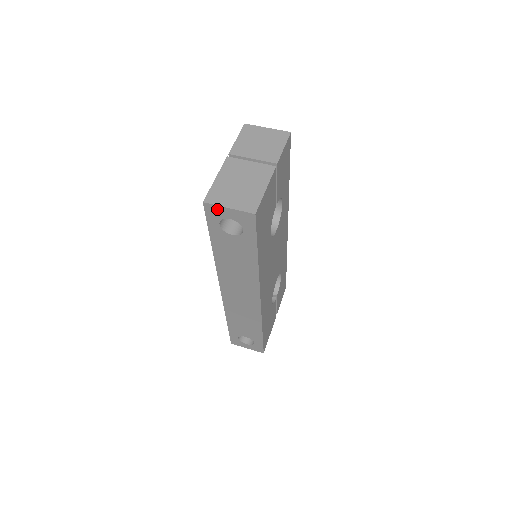
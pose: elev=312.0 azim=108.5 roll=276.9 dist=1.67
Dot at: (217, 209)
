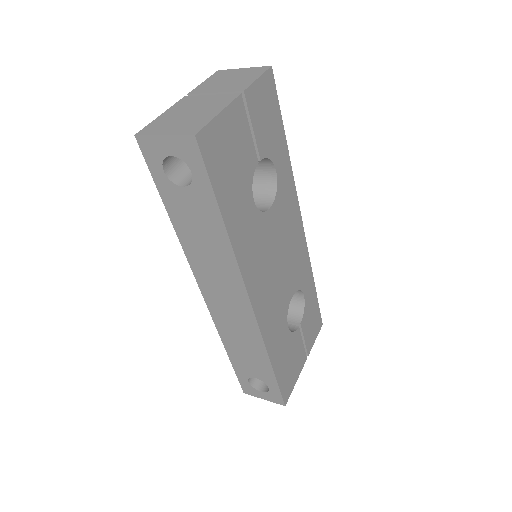
Dot at: (152, 142)
